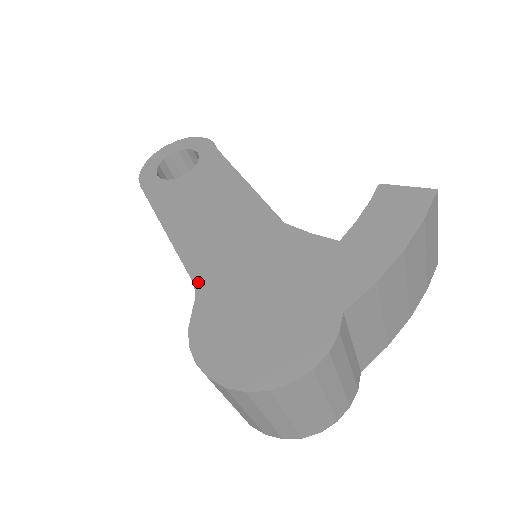
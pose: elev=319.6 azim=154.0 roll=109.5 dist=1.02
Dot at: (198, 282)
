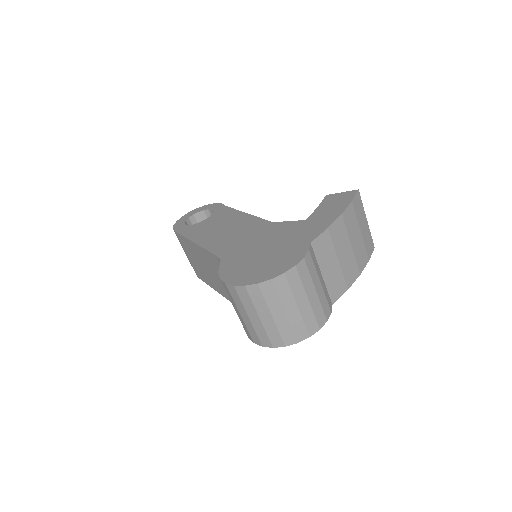
Dot at: (221, 255)
